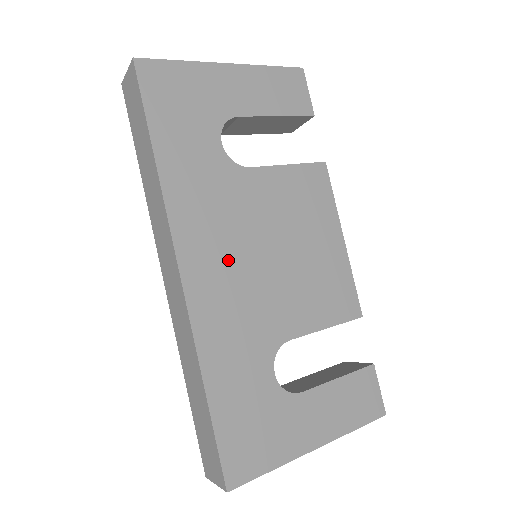
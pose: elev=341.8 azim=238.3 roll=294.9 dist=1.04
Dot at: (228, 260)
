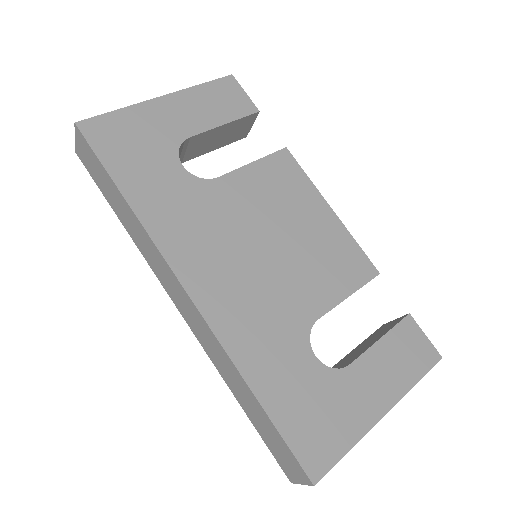
Dot at: (229, 267)
